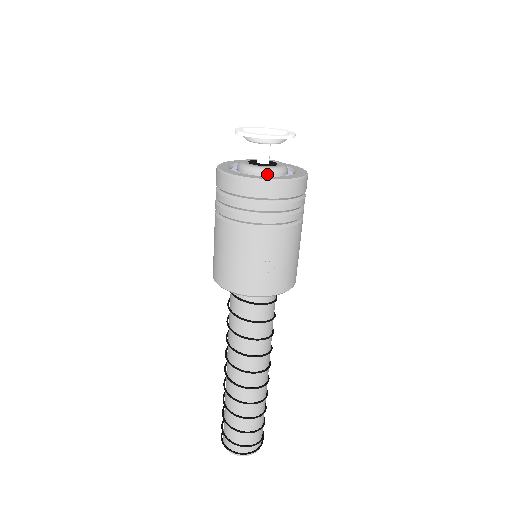
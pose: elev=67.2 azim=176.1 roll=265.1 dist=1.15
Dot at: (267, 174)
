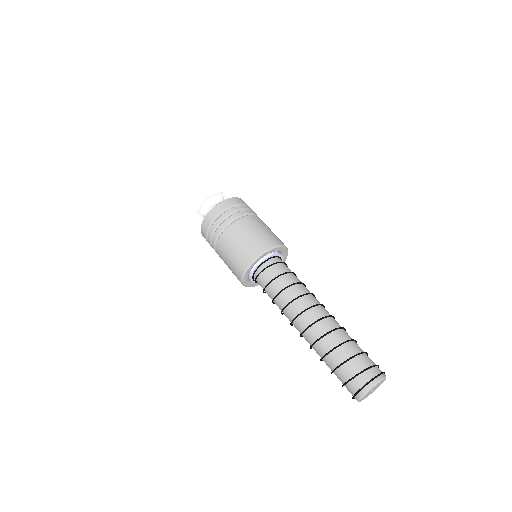
Dot at: occluded
